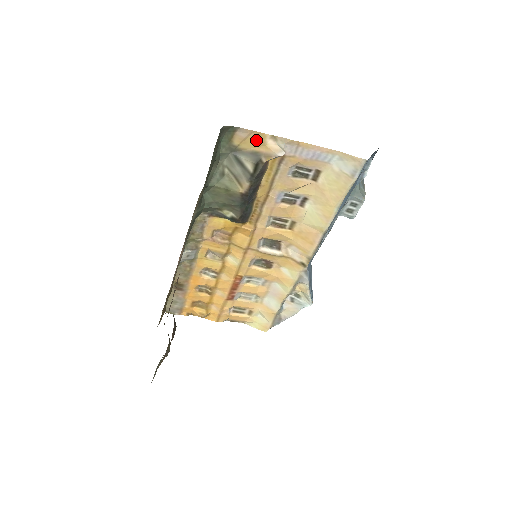
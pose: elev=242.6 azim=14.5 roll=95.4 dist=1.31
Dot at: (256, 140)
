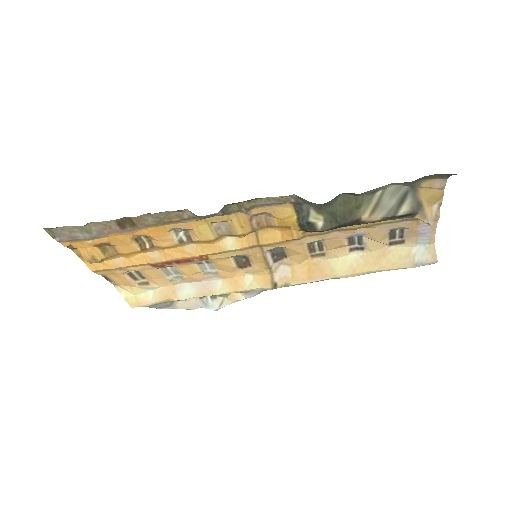
Dot at: (434, 196)
